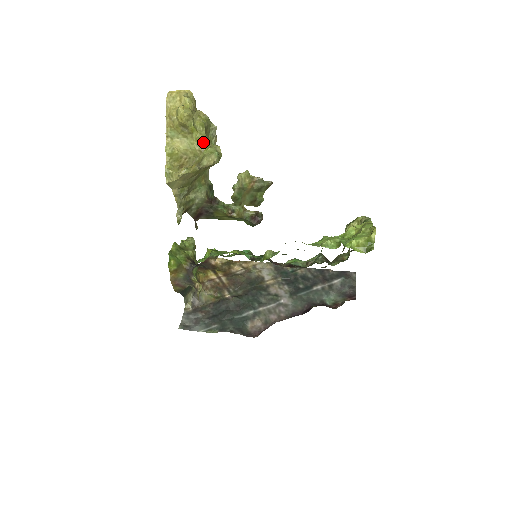
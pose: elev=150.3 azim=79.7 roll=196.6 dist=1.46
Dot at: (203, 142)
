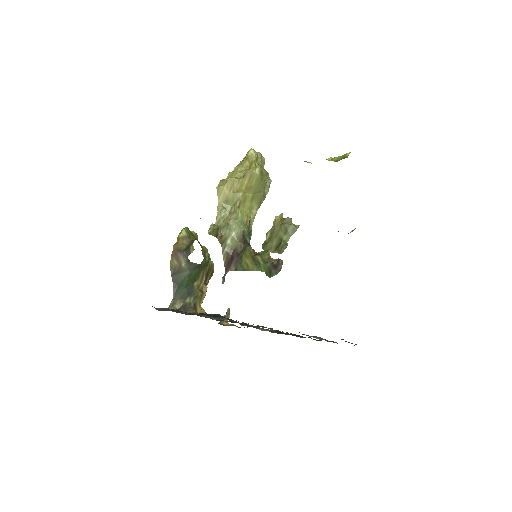
Dot at: occluded
